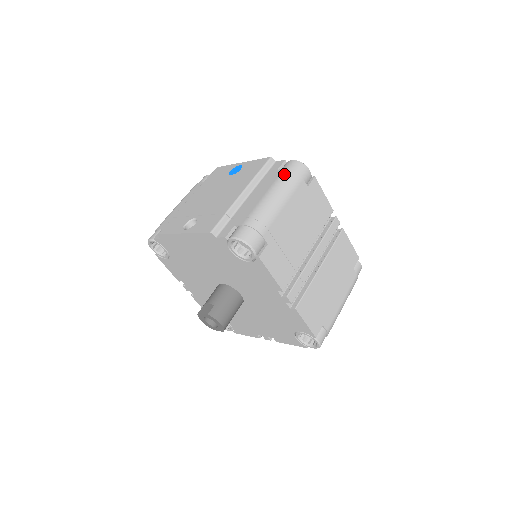
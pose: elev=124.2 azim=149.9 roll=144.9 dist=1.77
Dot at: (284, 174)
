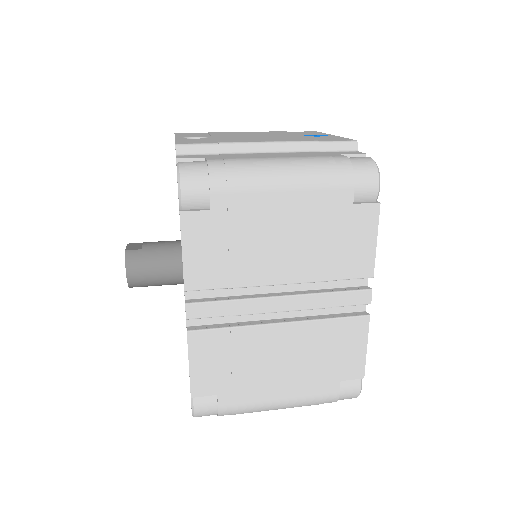
Dot at: (335, 158)
